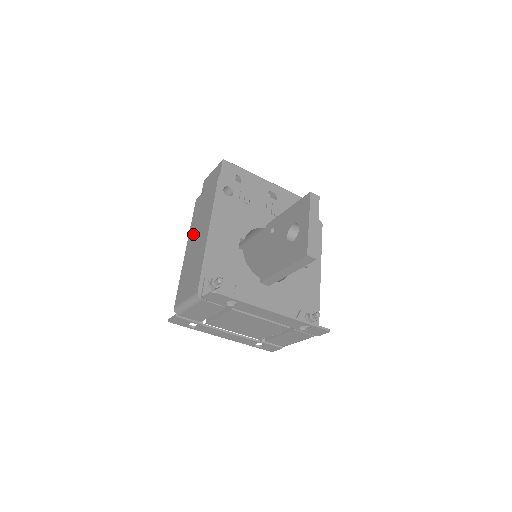
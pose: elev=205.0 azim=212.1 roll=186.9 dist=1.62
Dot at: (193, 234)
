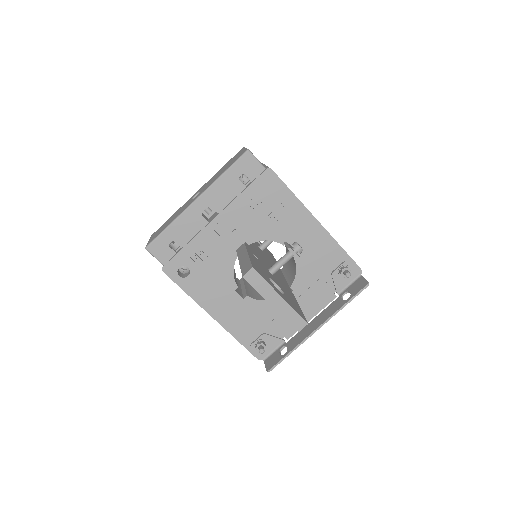
Dot at: occluded
